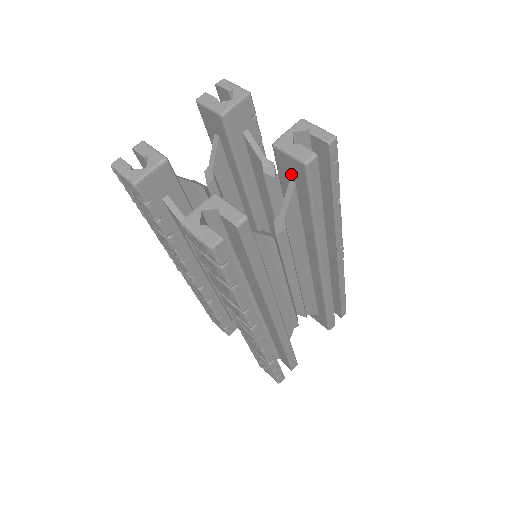
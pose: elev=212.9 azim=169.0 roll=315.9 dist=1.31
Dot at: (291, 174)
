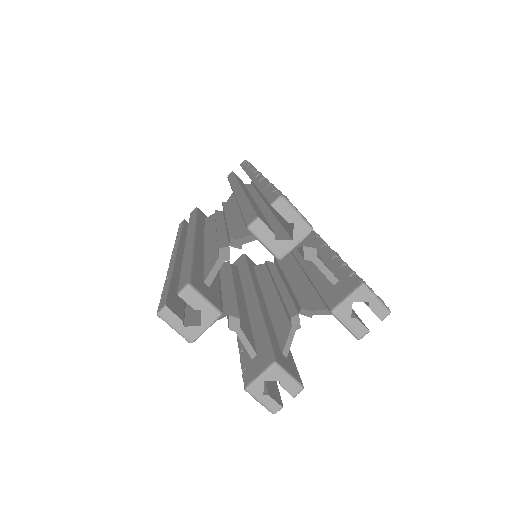
Dot at: occluded
